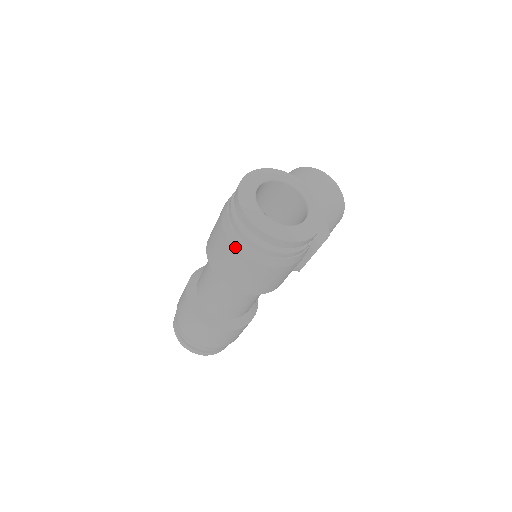
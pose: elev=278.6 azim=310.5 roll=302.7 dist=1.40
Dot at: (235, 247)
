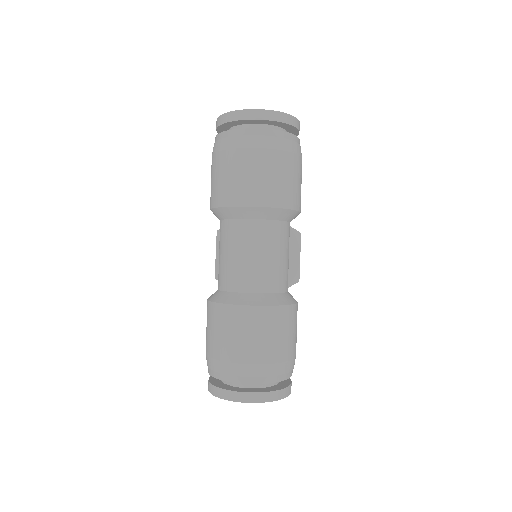
Dot at: (248, 147)
